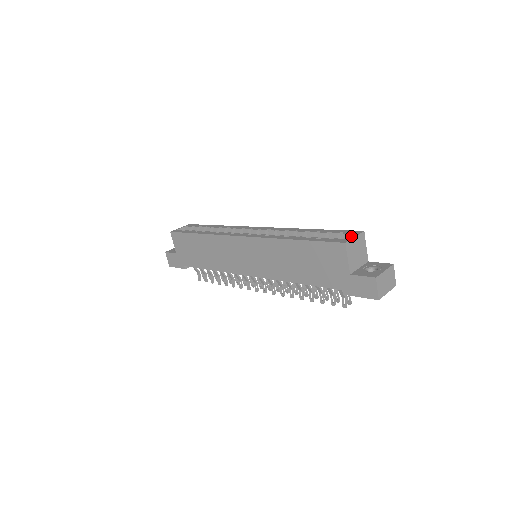
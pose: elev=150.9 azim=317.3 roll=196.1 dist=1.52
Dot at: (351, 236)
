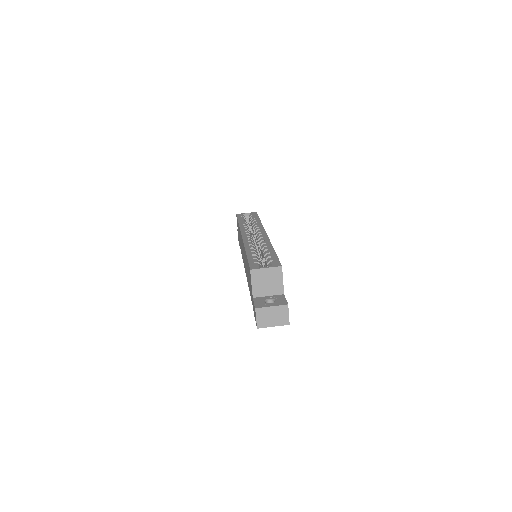
Dot at: (270, 266)
